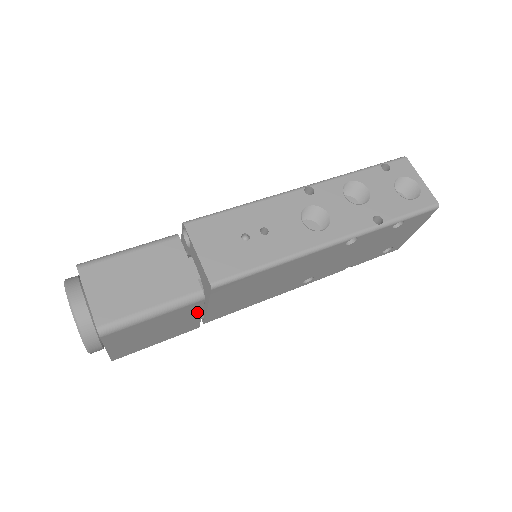
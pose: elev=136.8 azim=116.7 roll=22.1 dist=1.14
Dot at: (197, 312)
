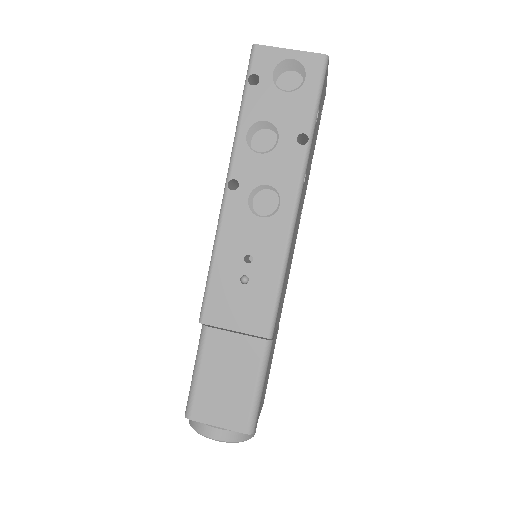
Dot at: (274, 339)
